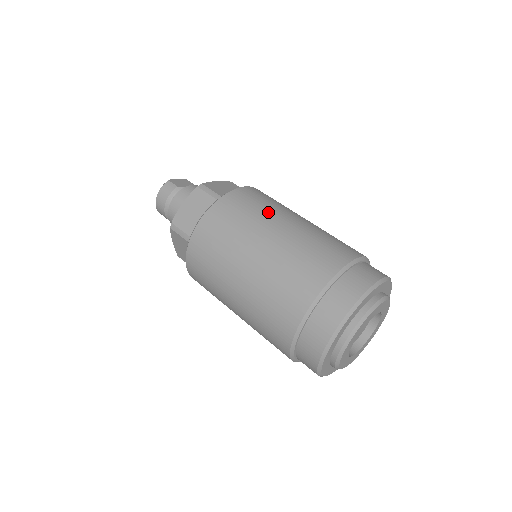
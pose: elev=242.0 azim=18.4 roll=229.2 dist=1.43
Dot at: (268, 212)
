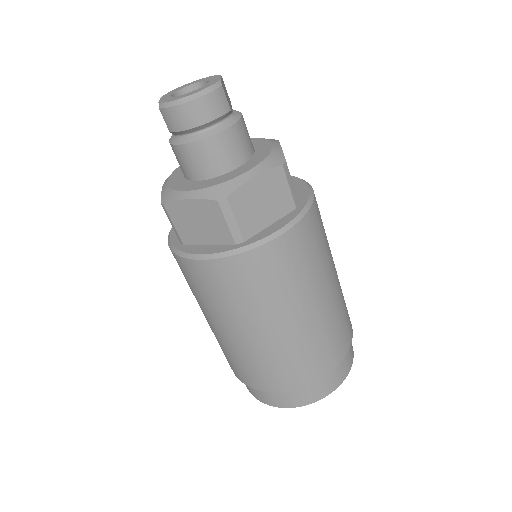
Dot at: (329, 252)
